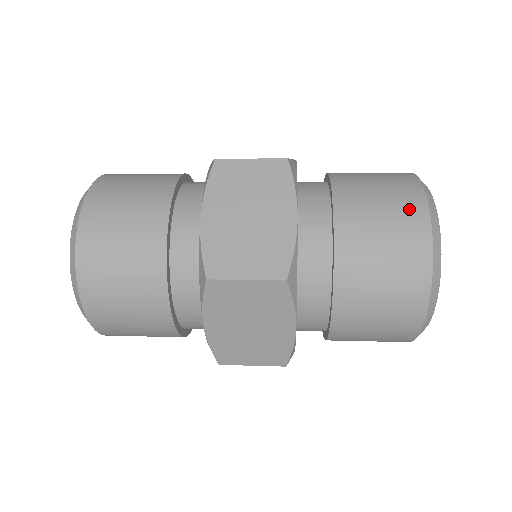
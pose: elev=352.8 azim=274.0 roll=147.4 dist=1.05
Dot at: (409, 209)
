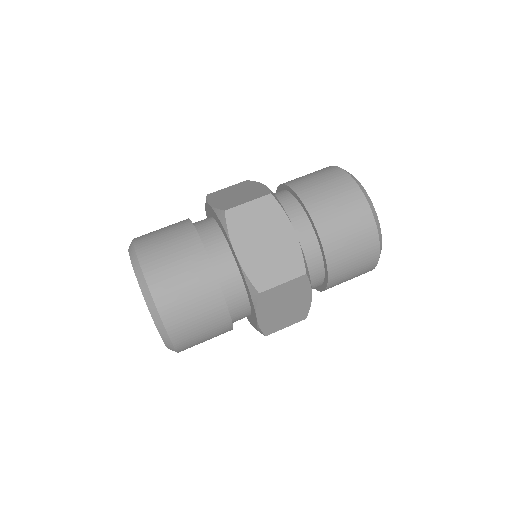
Dot at: (353, 199)
